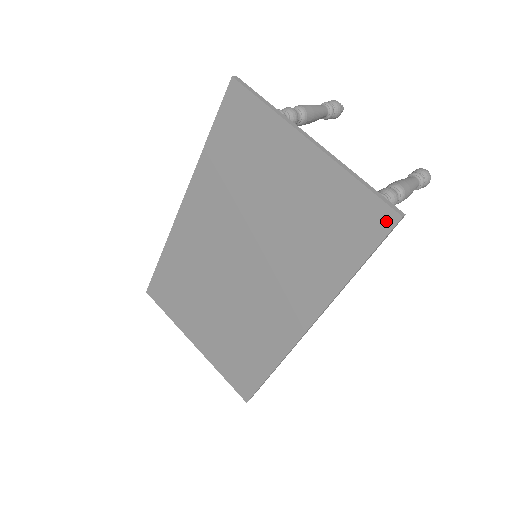
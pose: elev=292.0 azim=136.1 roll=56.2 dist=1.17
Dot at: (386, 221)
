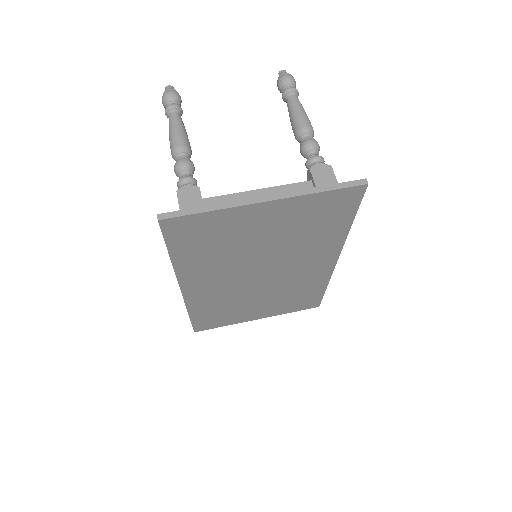
Dot at: (358, 193)
